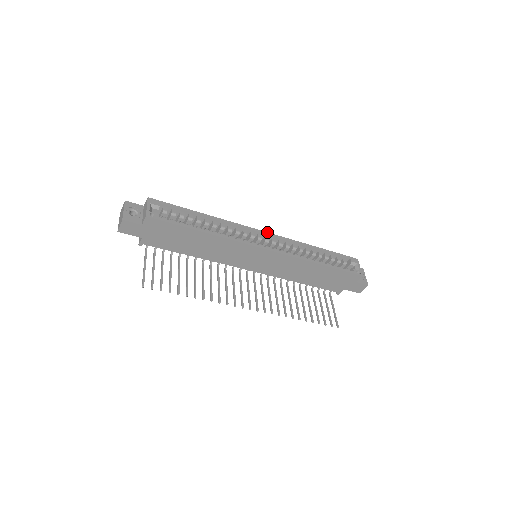
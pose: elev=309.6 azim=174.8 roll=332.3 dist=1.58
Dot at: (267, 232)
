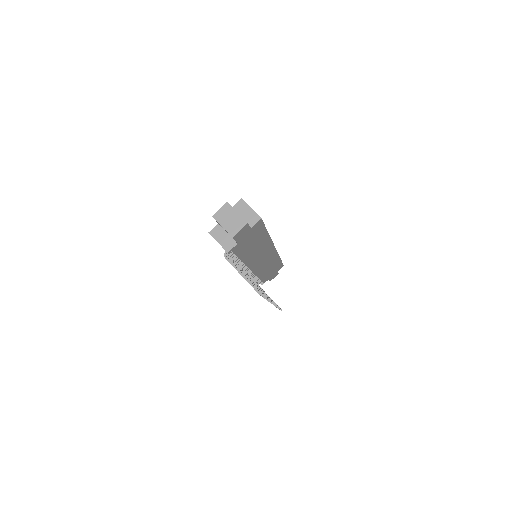
Dot at: occluded
